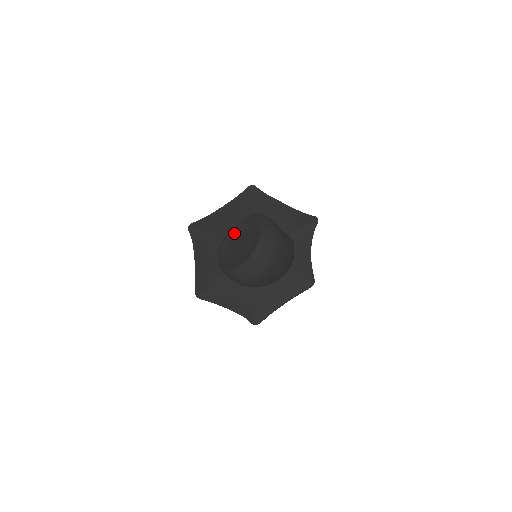
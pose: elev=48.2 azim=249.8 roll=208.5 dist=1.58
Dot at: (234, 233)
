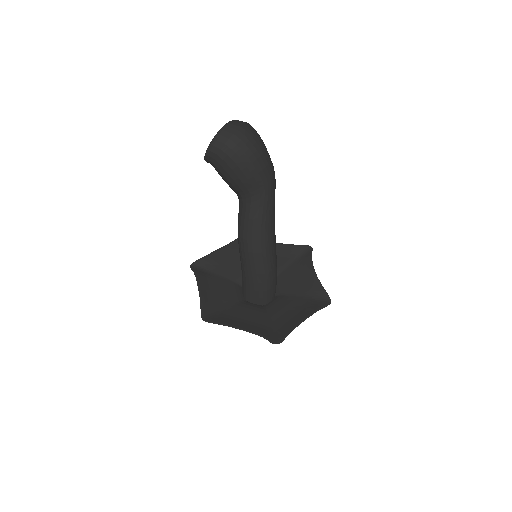
Dot at: occluded
